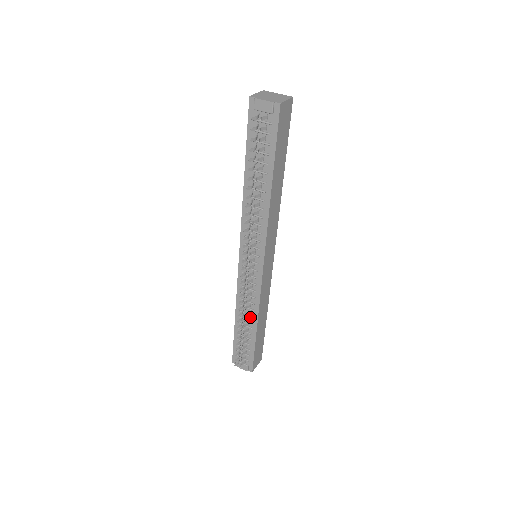
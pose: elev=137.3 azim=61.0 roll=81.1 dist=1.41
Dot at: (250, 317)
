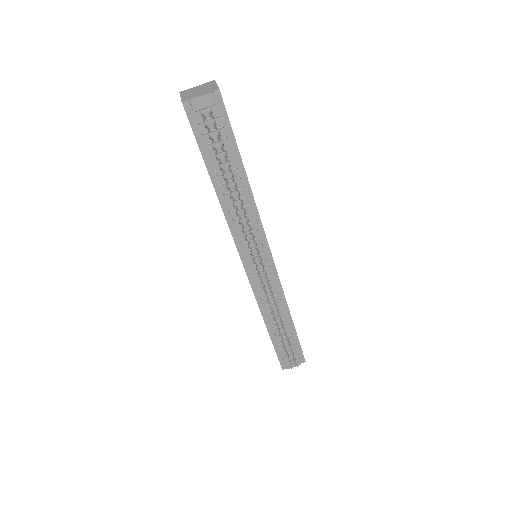
Dot at: (281, 315)
